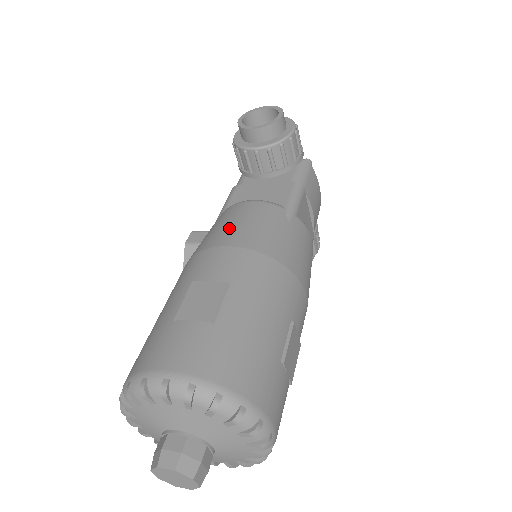
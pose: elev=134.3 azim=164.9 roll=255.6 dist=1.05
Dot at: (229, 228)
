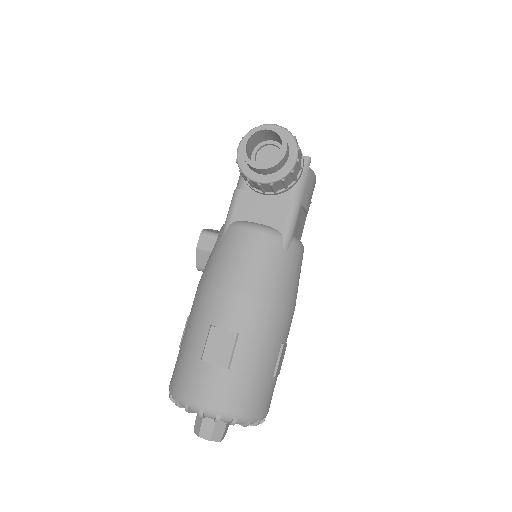
Dot at: (236, 267)
